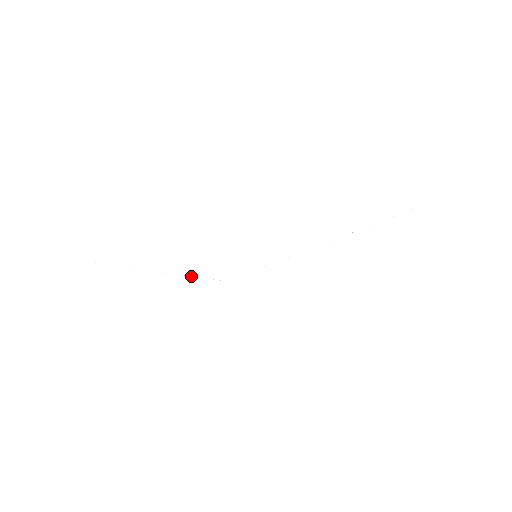
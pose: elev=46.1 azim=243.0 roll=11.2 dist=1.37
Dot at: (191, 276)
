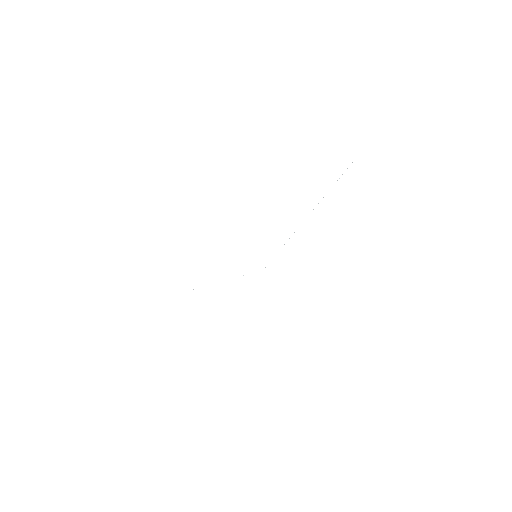
Dot at: occluded
